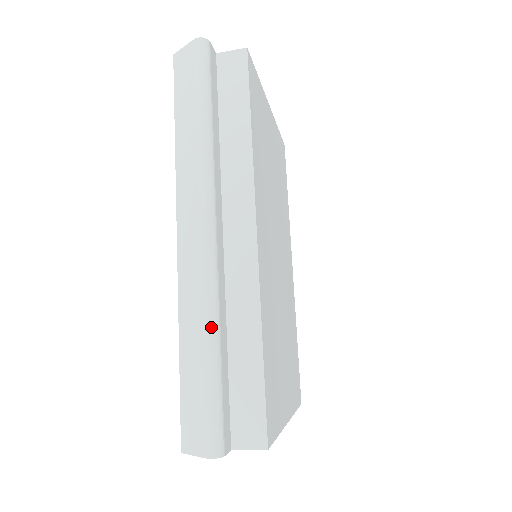
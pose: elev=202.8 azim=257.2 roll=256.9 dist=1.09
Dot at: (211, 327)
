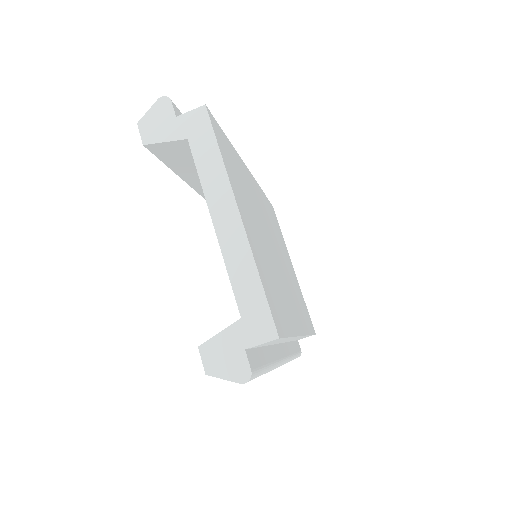
Dot at: occluded
